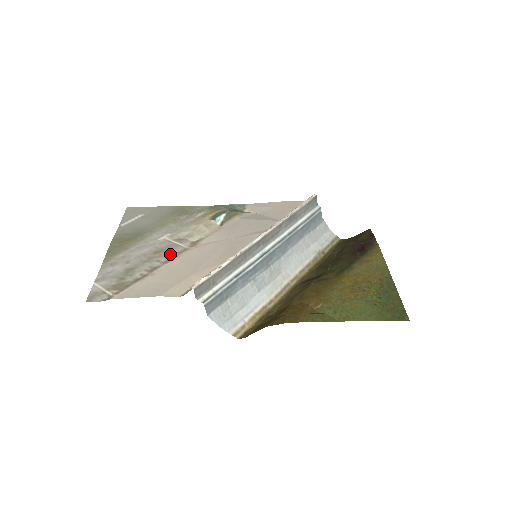
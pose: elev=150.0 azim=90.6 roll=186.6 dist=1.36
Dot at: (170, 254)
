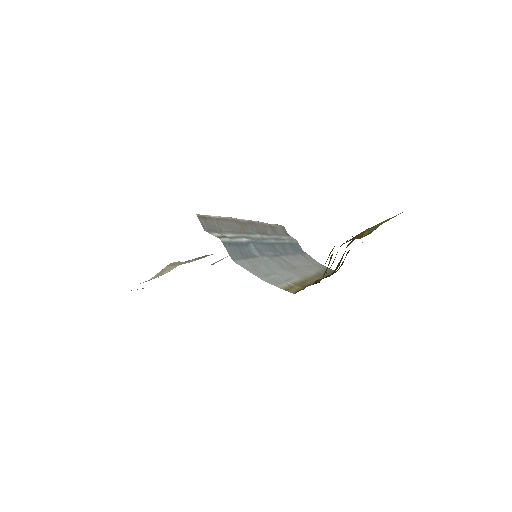
Dot at: occluded
